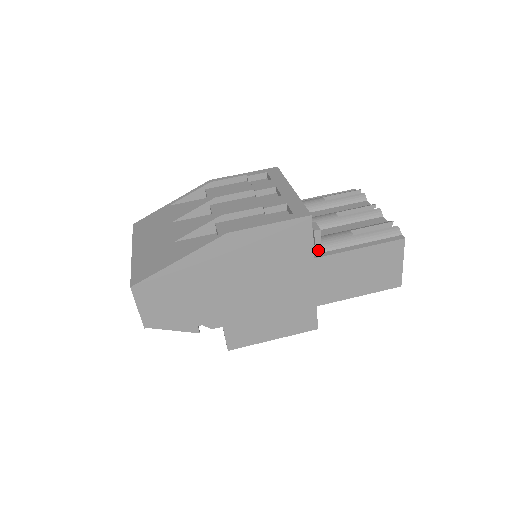
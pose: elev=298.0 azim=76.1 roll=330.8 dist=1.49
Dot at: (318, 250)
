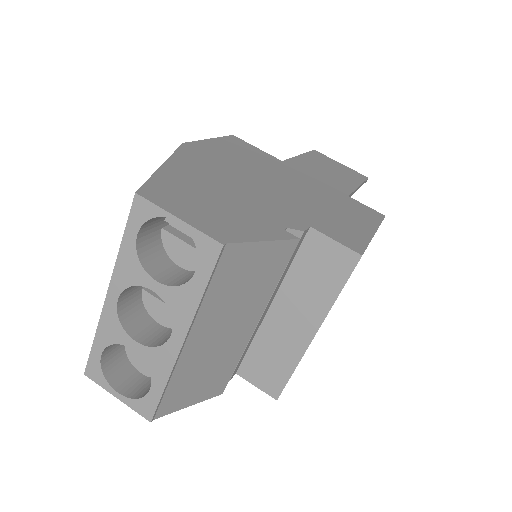
Dot at: occluded
